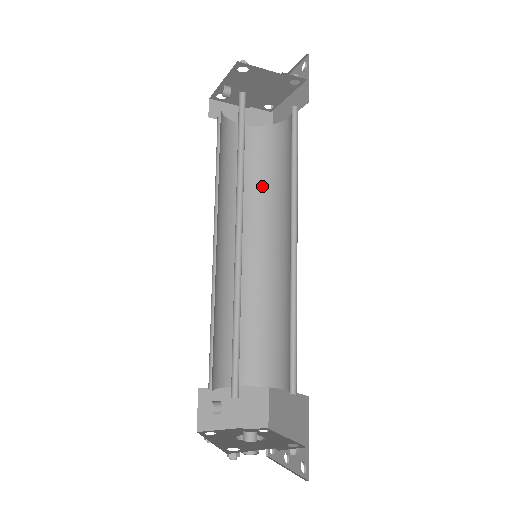
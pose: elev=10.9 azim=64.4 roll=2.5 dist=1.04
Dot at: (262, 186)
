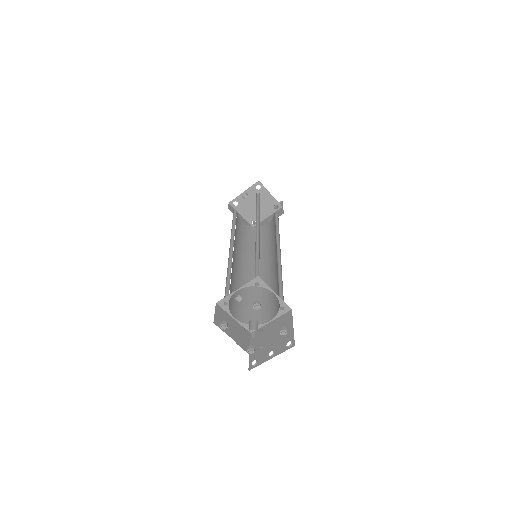
Dot at: (251, 245)
